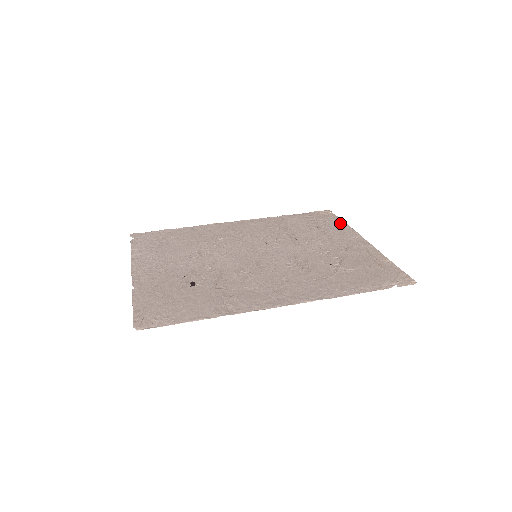
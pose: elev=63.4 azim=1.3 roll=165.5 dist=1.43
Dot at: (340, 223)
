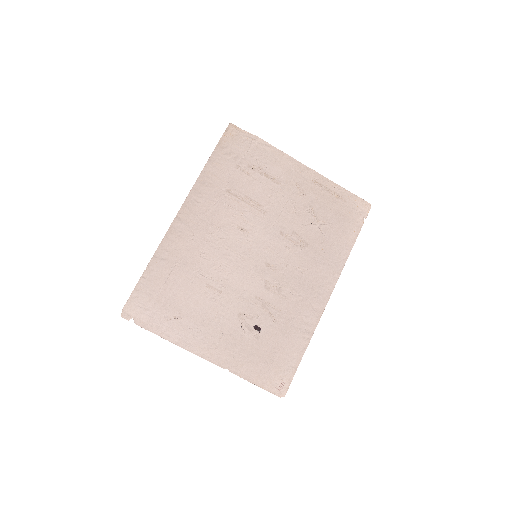
Dot at: (262, 146)
